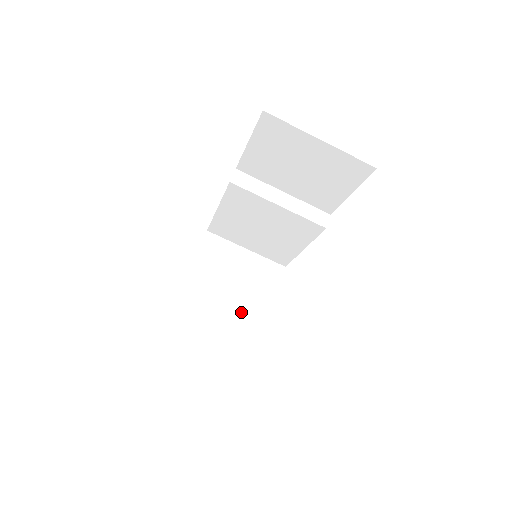
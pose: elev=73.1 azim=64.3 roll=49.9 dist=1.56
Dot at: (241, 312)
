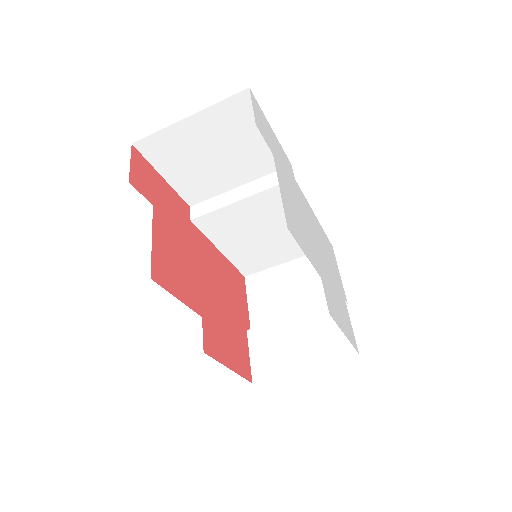
Dot at: (314, 317)
